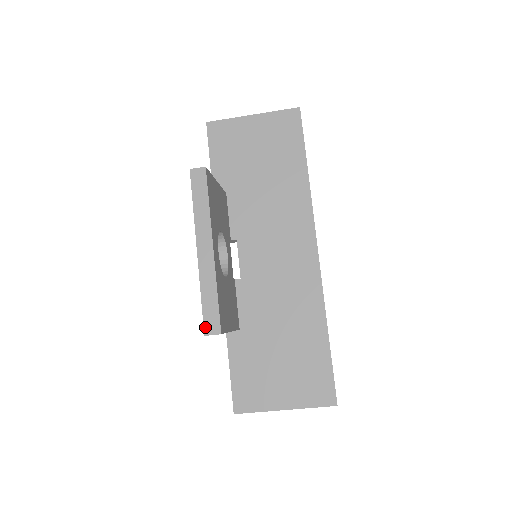
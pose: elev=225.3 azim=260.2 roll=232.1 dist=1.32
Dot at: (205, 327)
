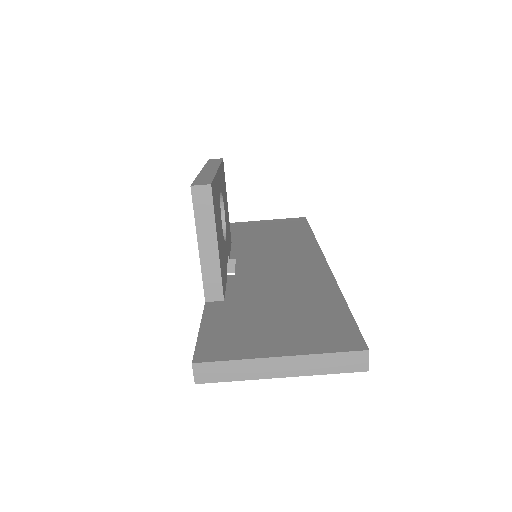
Dot at: (193, 184)
